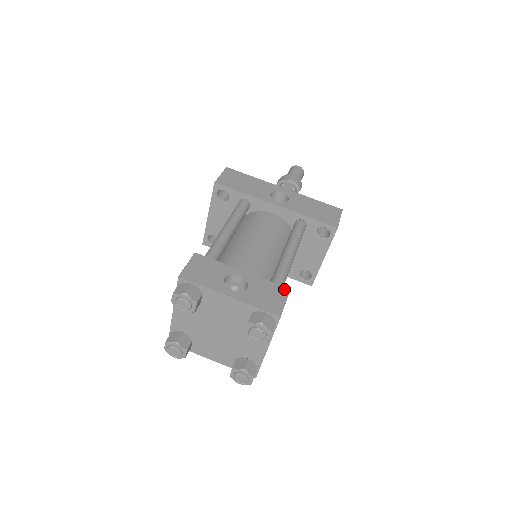
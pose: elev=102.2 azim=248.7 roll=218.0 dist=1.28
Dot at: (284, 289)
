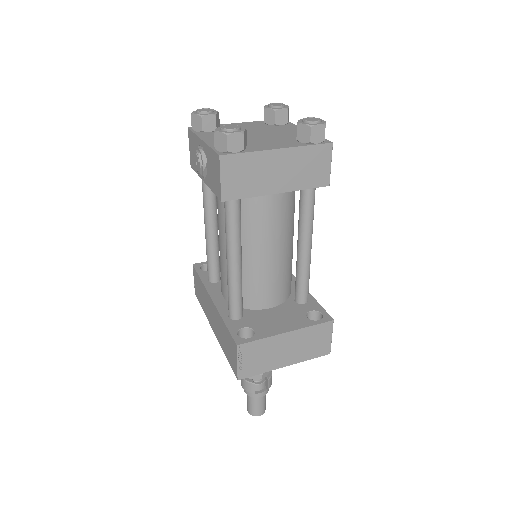
Dot at: (327, 180)
